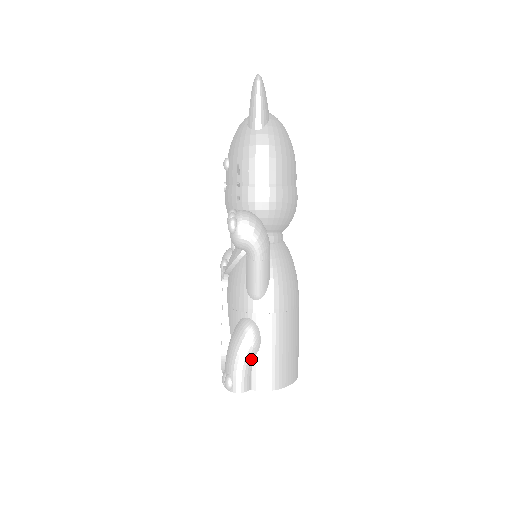
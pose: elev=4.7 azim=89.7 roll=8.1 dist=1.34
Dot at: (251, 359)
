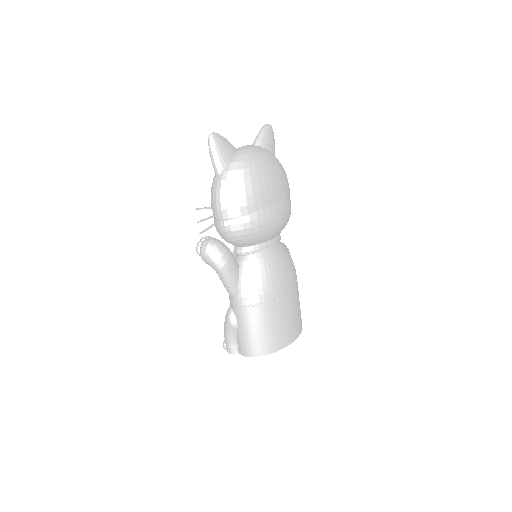
Dot at: (233, 334)
